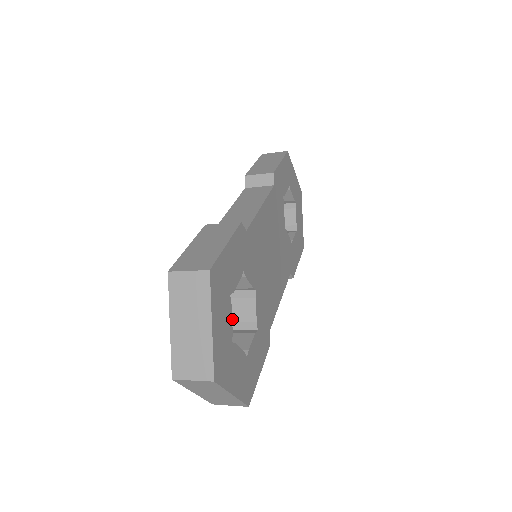
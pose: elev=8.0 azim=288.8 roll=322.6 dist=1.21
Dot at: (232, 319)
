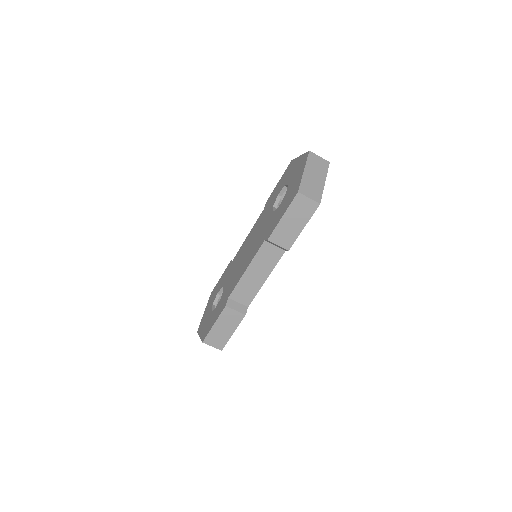
Dot at: occluded
